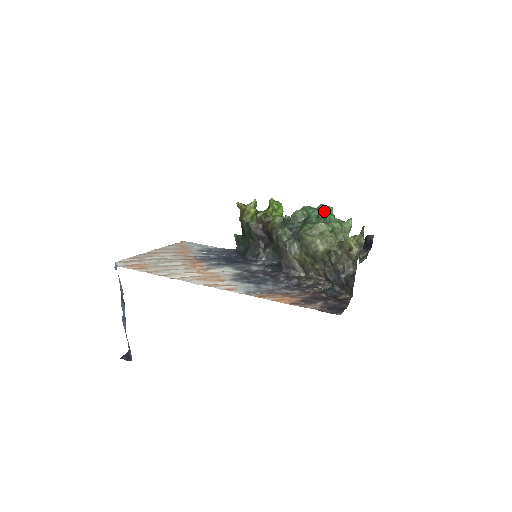
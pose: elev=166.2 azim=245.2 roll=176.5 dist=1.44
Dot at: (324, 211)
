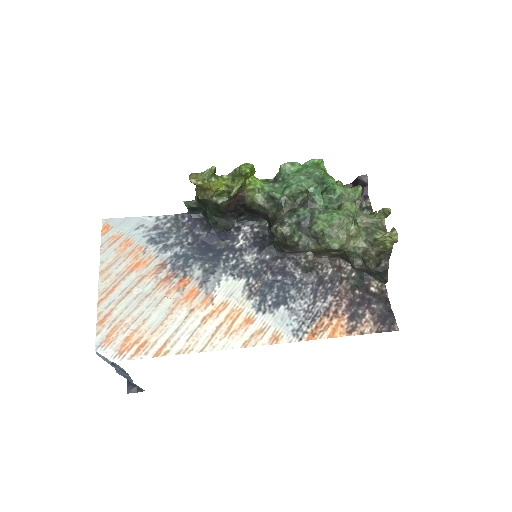
Dot at: (324, 179)
